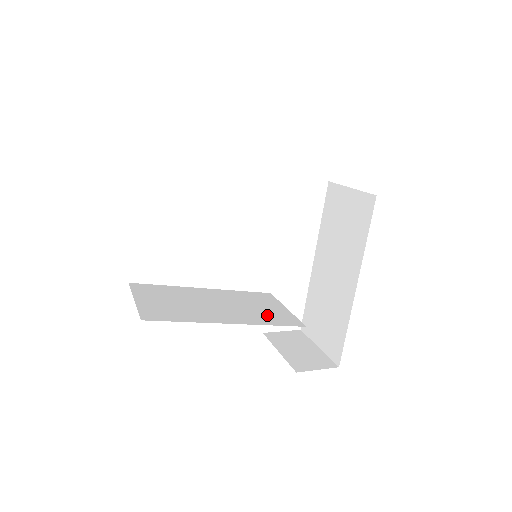
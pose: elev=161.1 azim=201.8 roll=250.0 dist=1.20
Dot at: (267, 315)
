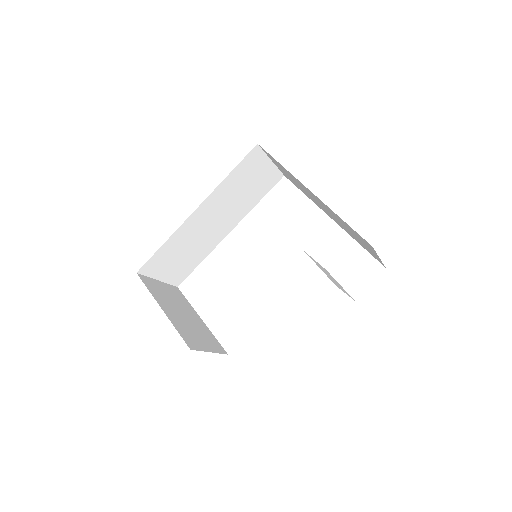
Dot at: occluded
